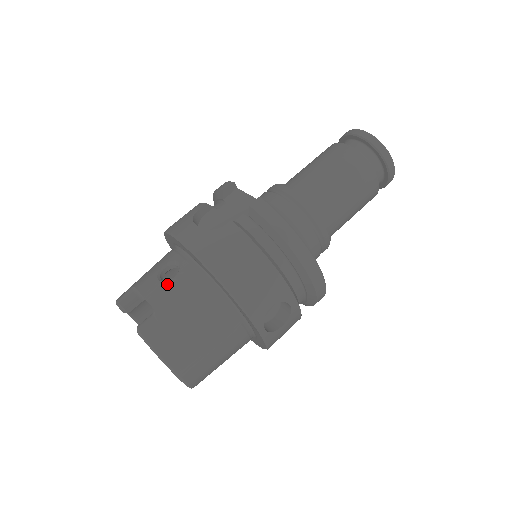
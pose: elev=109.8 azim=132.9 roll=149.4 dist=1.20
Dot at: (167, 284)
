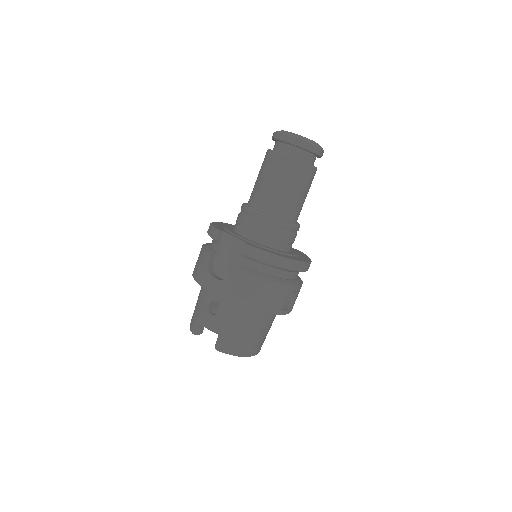
Dot at: (217, 317)
